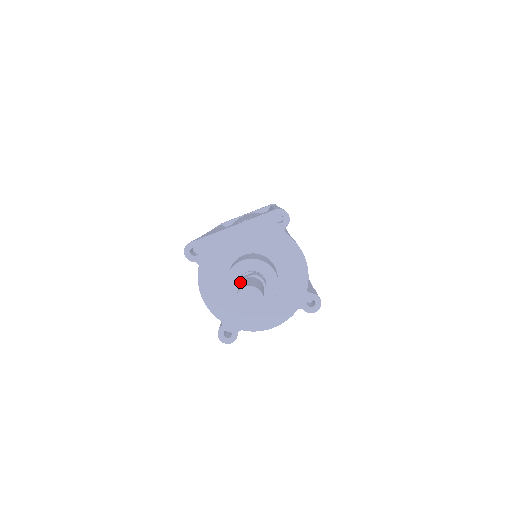
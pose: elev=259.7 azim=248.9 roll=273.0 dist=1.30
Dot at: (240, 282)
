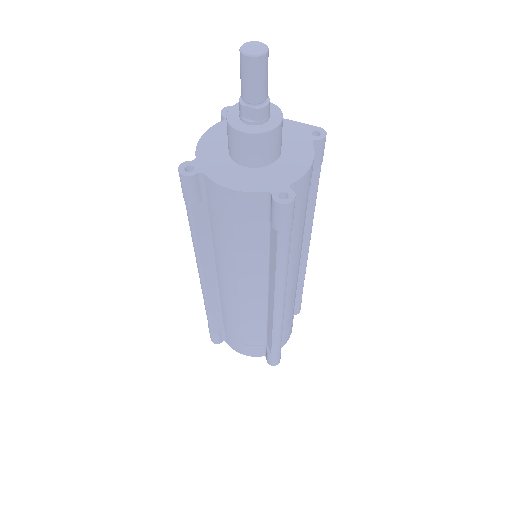
Dot at: occluded
